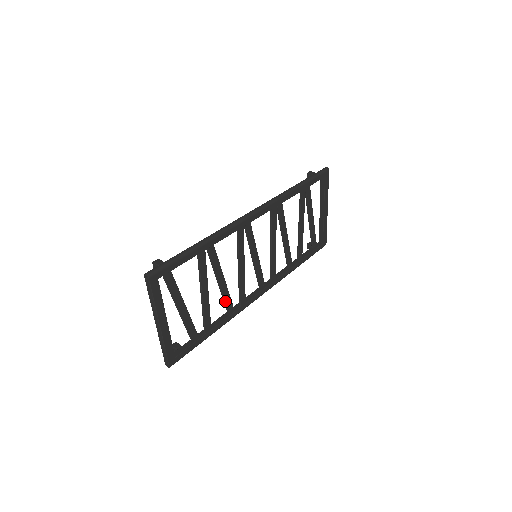
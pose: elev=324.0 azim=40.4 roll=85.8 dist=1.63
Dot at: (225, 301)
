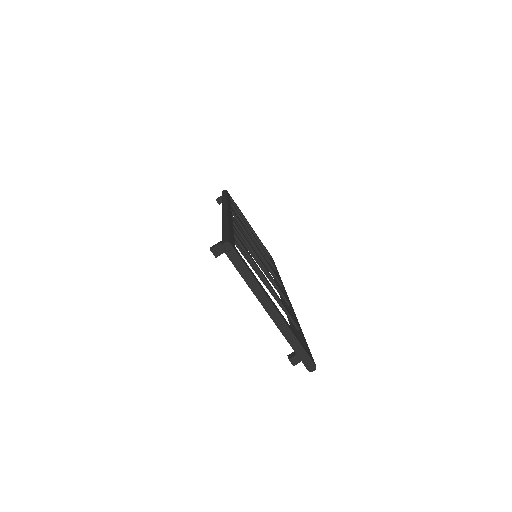
Dot at: occluded
